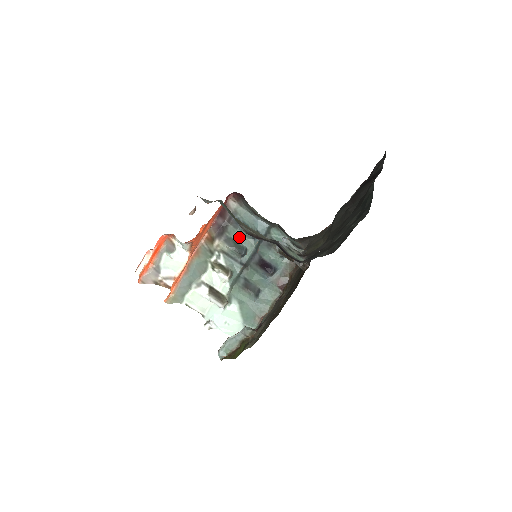
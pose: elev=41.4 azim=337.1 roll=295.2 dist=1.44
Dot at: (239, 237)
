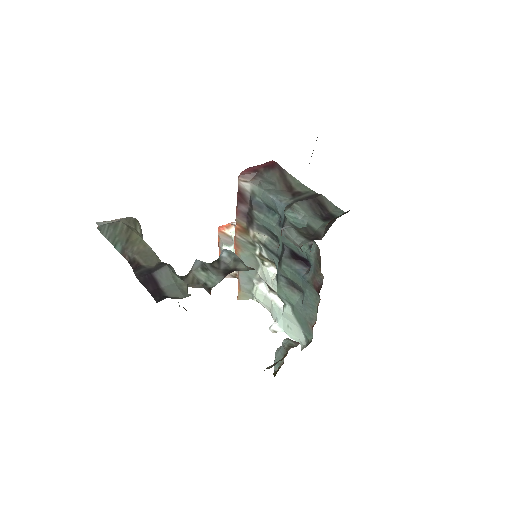
Dot at: (267, 224)
